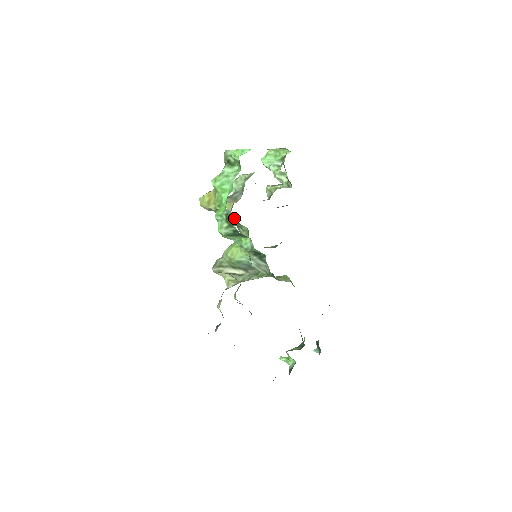
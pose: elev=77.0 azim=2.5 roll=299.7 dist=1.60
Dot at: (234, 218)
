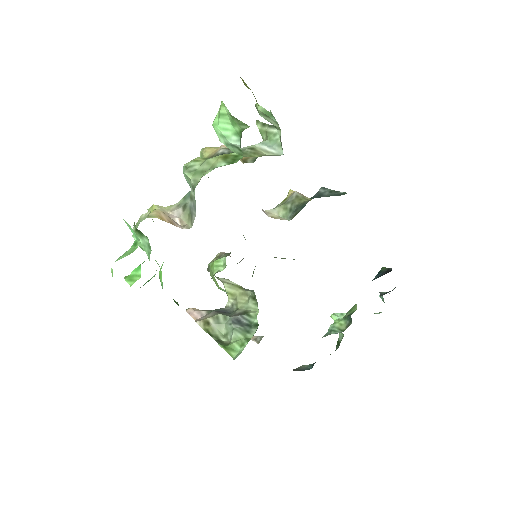
Dot at: occluded
